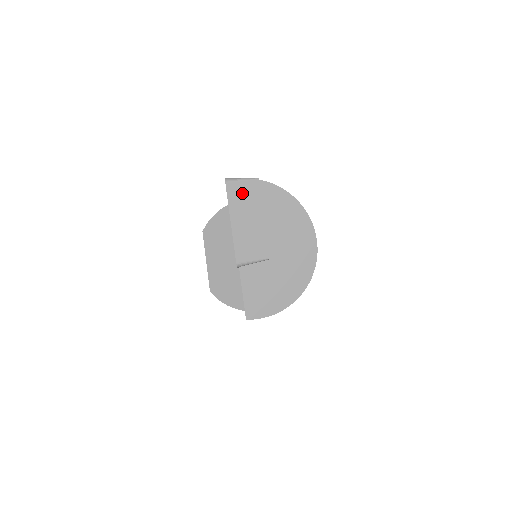
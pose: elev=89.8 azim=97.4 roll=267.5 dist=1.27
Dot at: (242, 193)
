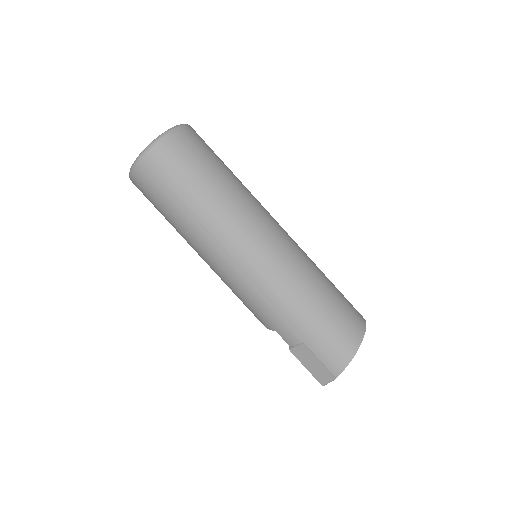
Dot at: occluded
